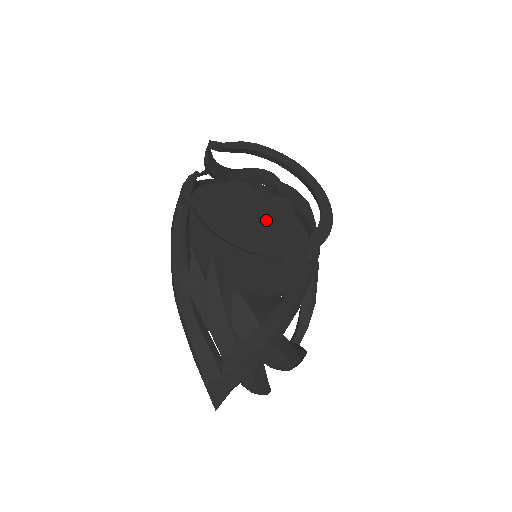
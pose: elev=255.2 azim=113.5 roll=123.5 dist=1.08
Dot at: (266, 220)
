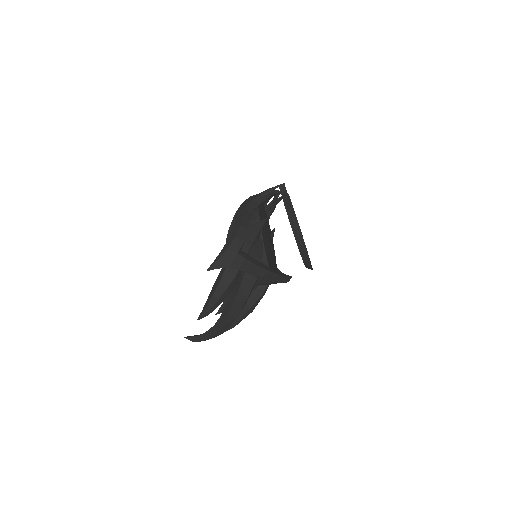
Dot at: (272, 250)
